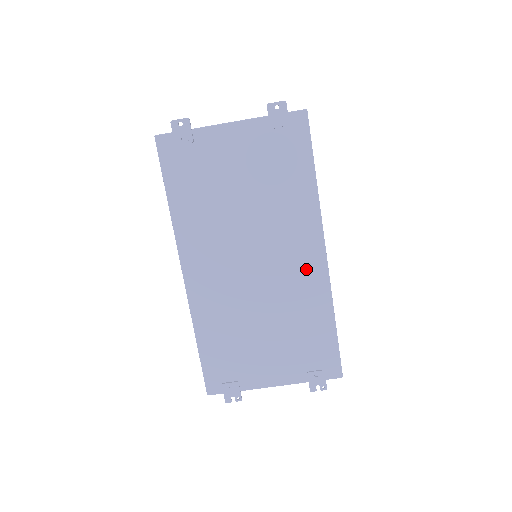
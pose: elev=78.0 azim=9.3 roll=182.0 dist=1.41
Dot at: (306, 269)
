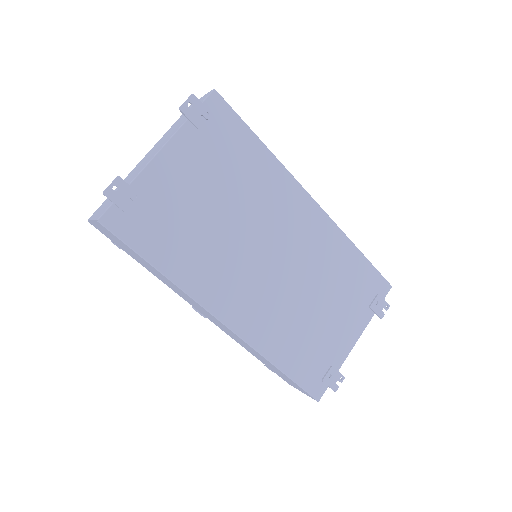
Dot at: (312, 228)
